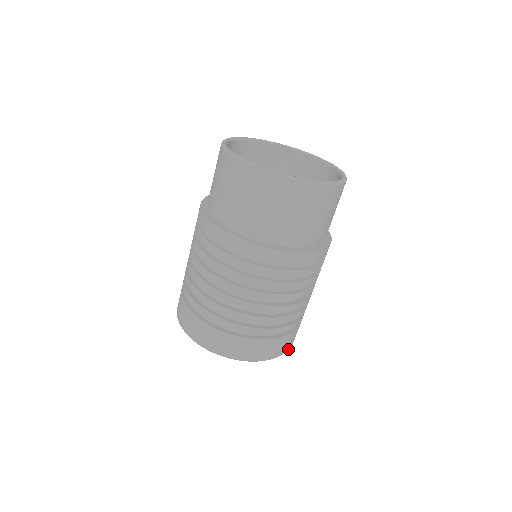
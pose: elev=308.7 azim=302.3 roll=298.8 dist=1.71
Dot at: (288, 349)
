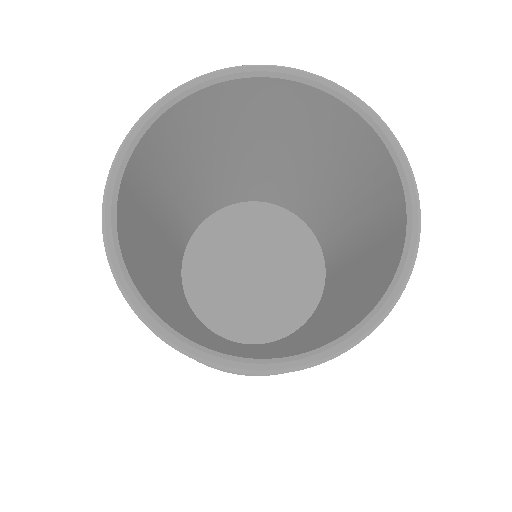
Dot at: occluded
